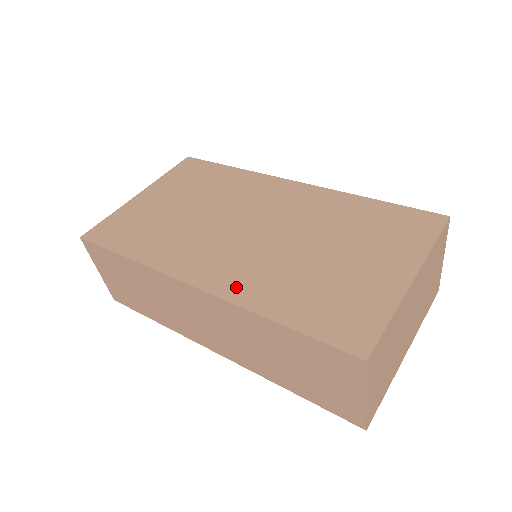
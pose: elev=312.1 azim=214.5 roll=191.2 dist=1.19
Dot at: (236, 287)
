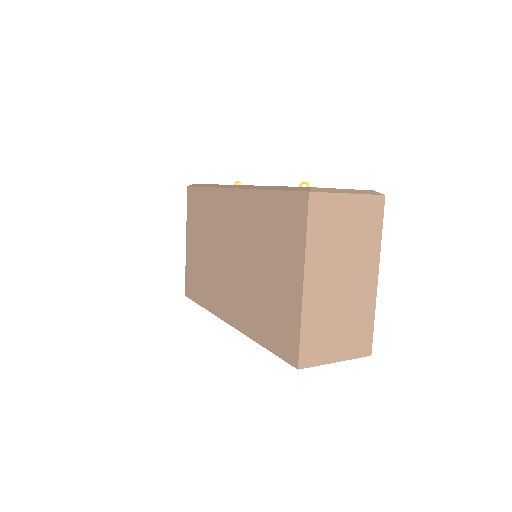
Dot at: (241, 320)
